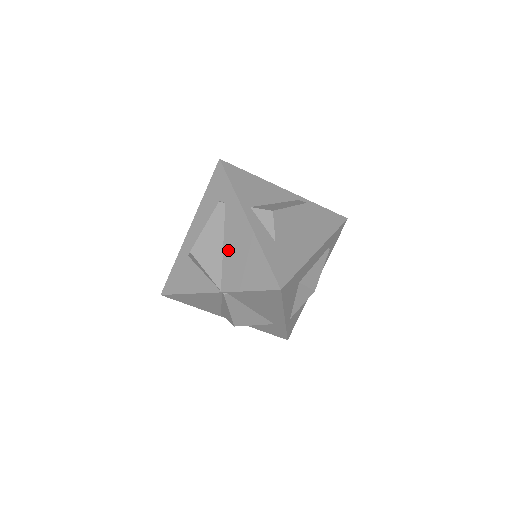
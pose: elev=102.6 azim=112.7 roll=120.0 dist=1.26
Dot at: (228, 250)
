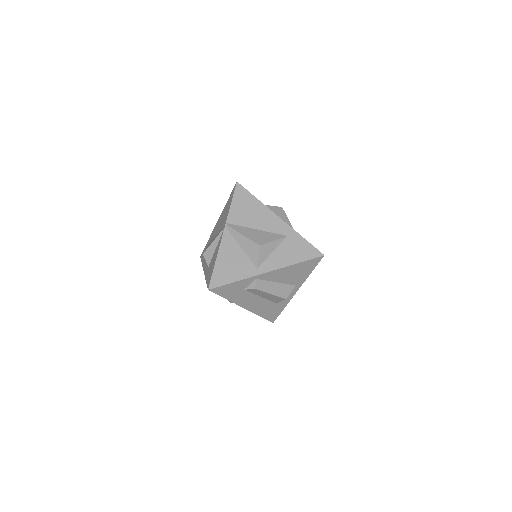
Dot at: (218, 231)
